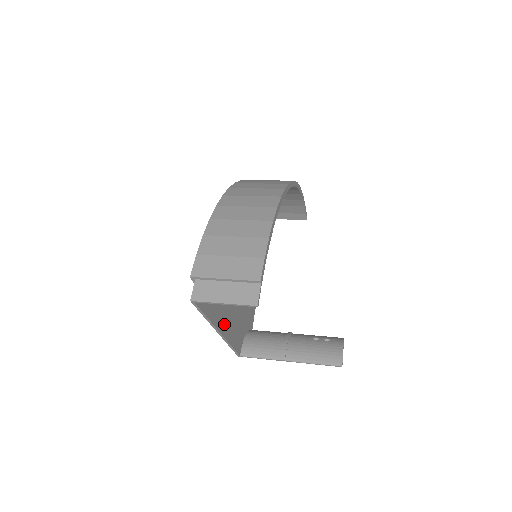
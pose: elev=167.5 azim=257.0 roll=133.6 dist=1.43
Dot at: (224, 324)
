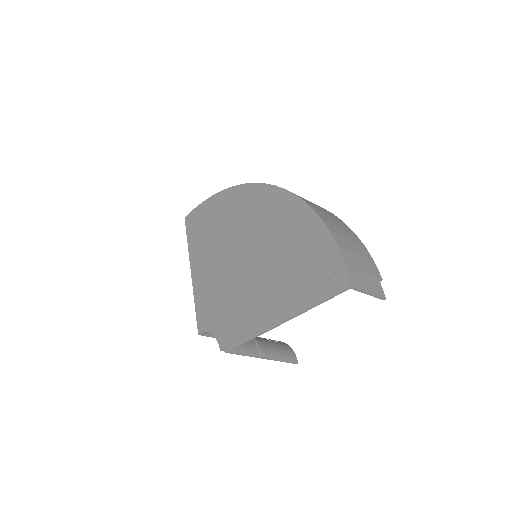
Dot at: (277, 315)
